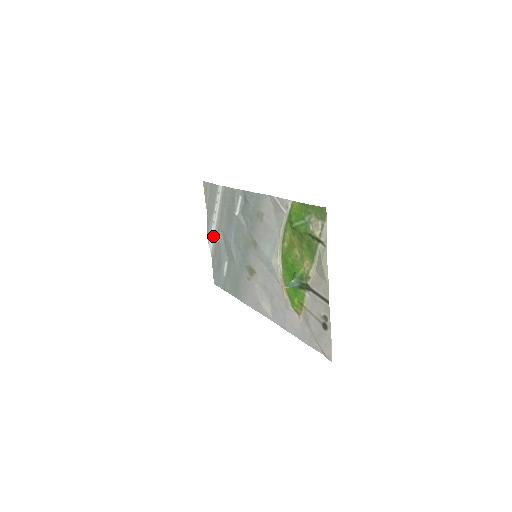
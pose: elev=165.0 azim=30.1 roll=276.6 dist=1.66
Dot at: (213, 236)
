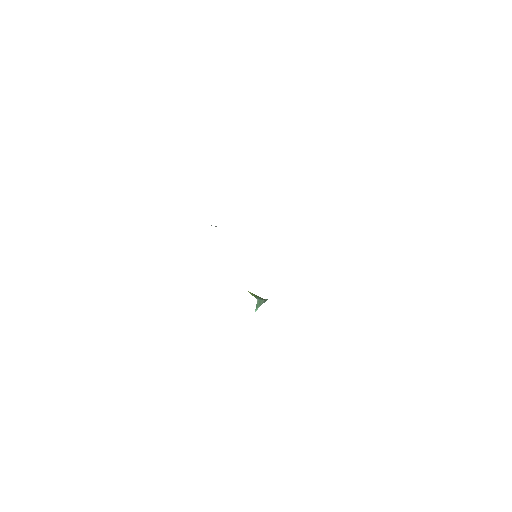
Dot at: occluded
